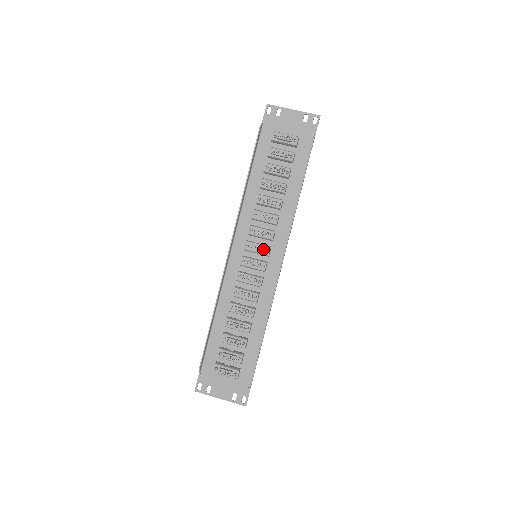
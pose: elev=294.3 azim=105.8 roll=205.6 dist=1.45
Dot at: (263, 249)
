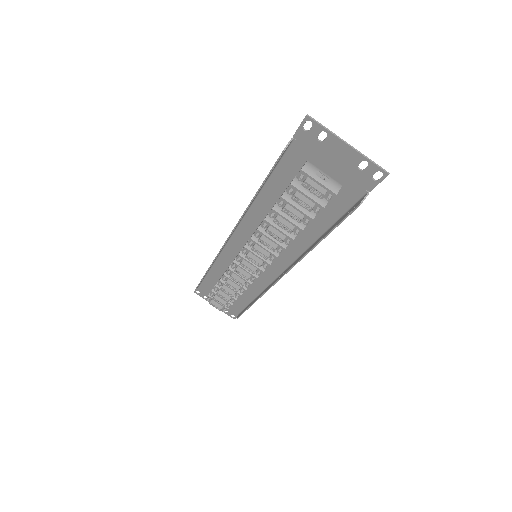
Dot at: (260, 265)
